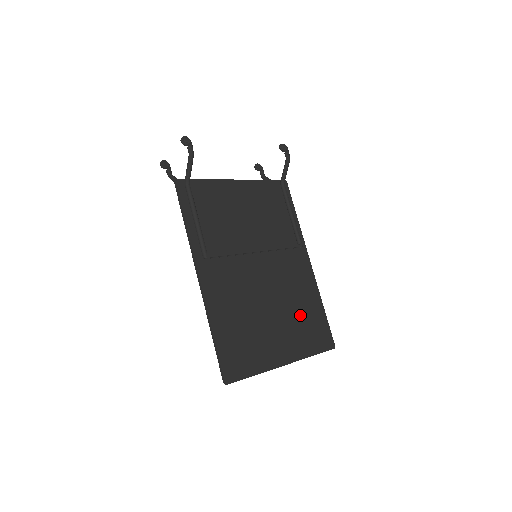
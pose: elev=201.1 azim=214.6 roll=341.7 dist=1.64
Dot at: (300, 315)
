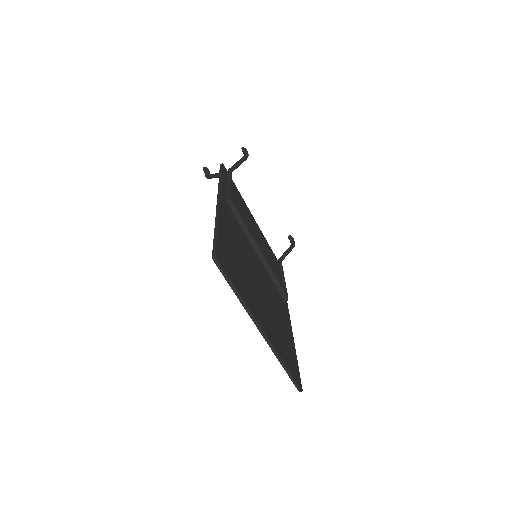
Dot at: (279, 327)
